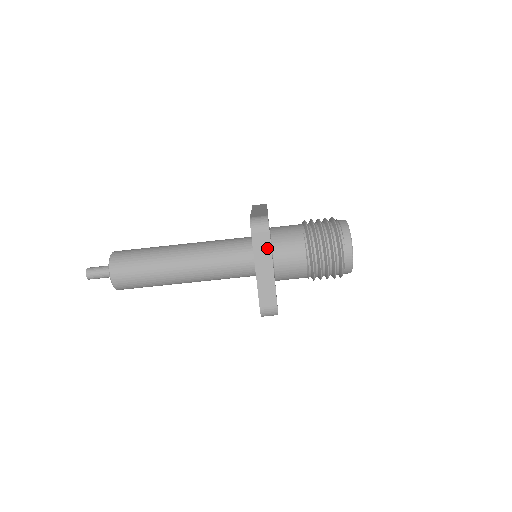
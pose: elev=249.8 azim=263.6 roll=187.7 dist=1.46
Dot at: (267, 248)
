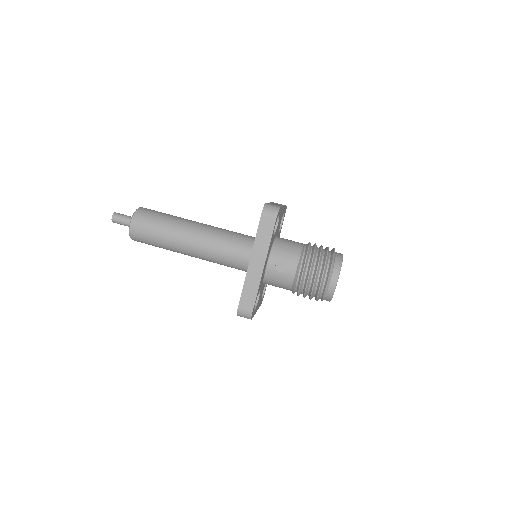
Dot at: occluded
